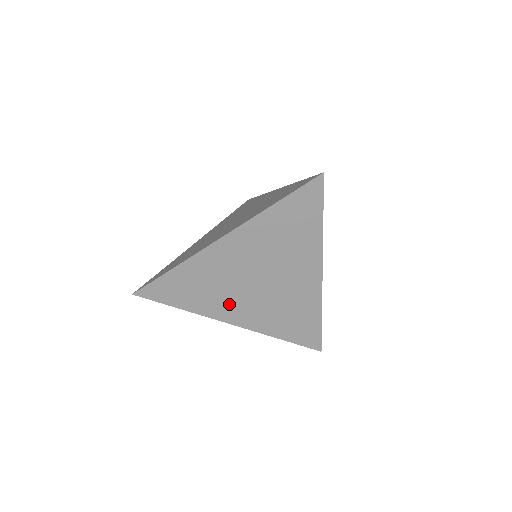
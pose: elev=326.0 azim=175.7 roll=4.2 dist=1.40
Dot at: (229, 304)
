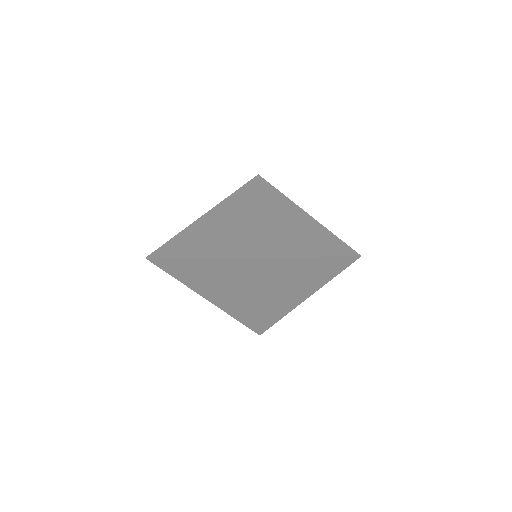
Dot at: (219, 291)
